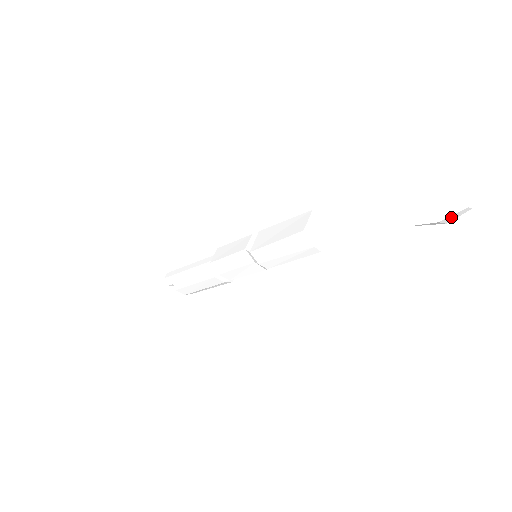
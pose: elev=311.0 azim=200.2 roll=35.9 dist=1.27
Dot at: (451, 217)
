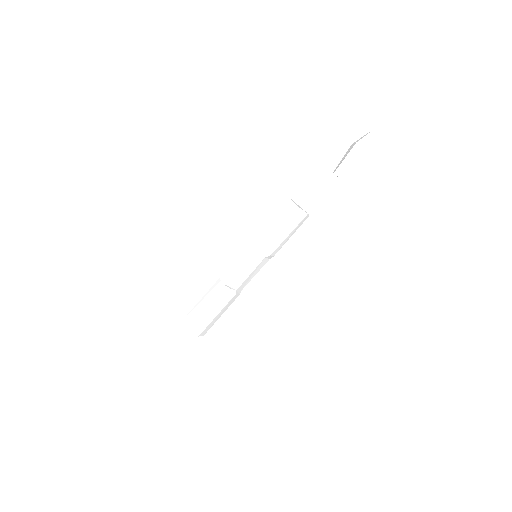
Dot at: (369, 148)
